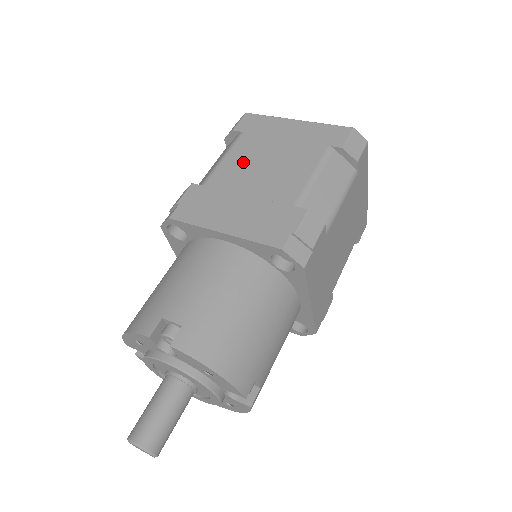
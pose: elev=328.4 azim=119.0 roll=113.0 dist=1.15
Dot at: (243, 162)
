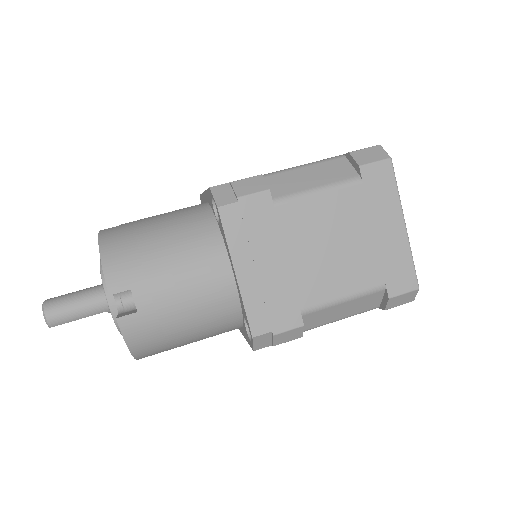
Dot at: occluded
